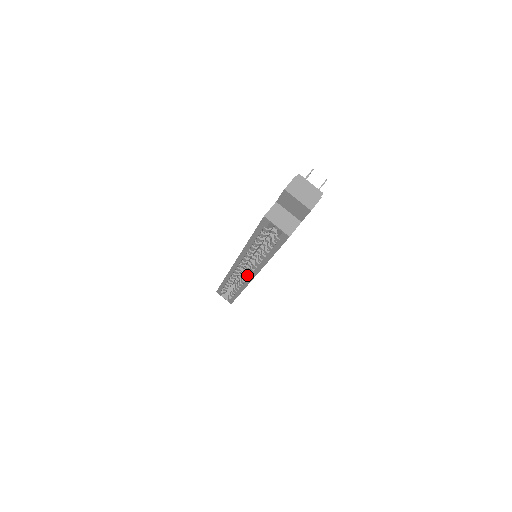
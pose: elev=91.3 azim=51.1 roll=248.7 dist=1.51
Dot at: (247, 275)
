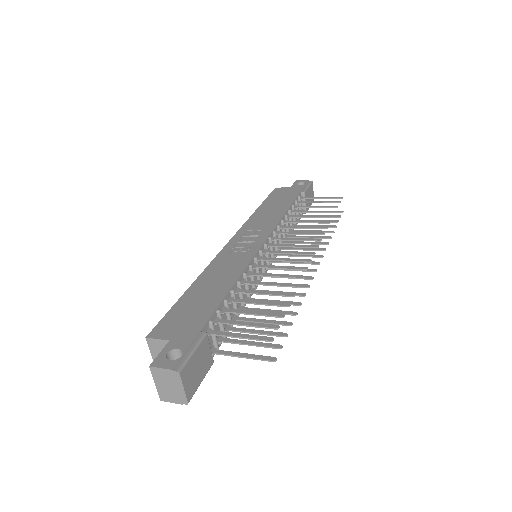
Dot at: occluded
